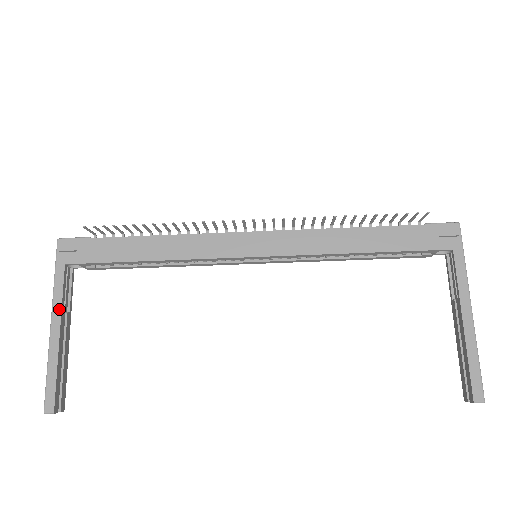
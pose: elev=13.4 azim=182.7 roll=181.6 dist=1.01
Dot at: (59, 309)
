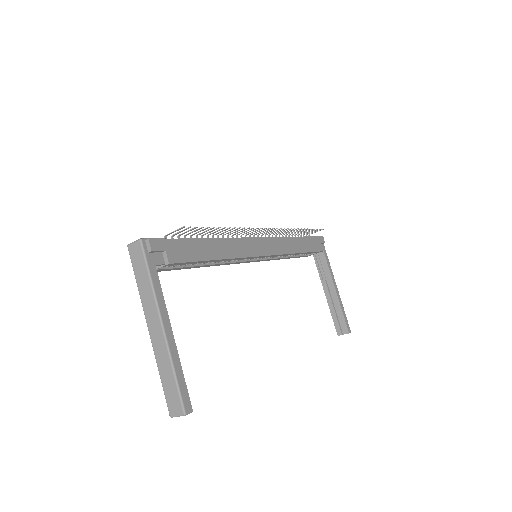
Dot at: (165, 310)
